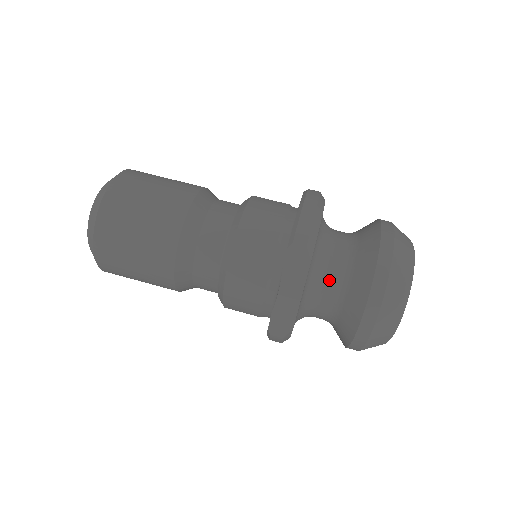
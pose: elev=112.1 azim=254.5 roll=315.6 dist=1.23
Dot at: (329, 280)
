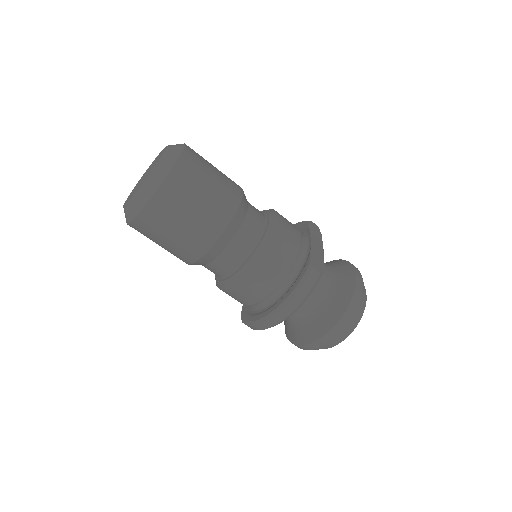
Dot at: occluded
